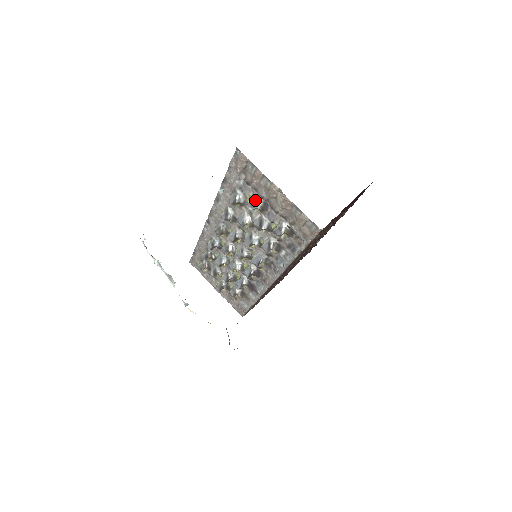
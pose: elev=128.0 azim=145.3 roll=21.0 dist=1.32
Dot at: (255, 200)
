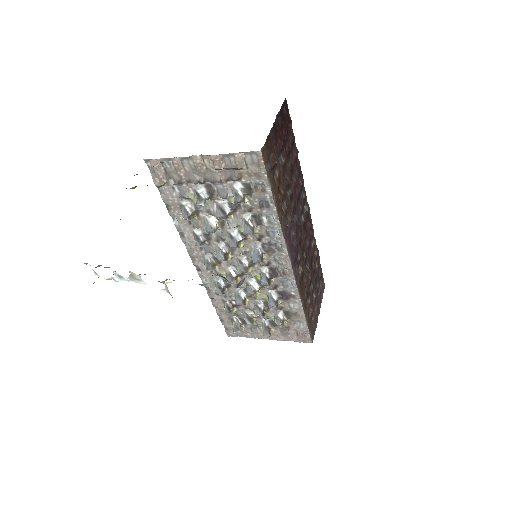
Dot at: (198, 192)
